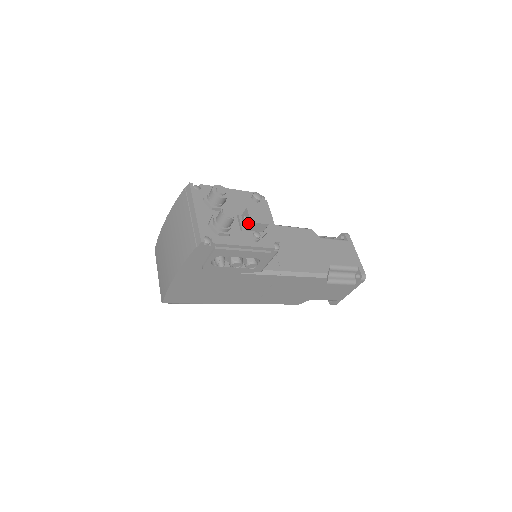
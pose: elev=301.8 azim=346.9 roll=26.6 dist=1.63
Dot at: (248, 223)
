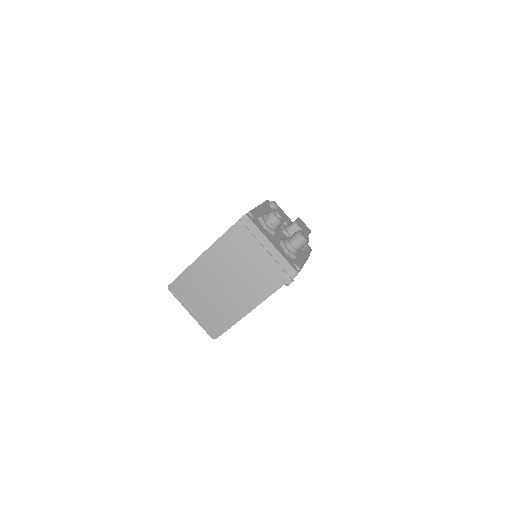
Dot at: occluded
